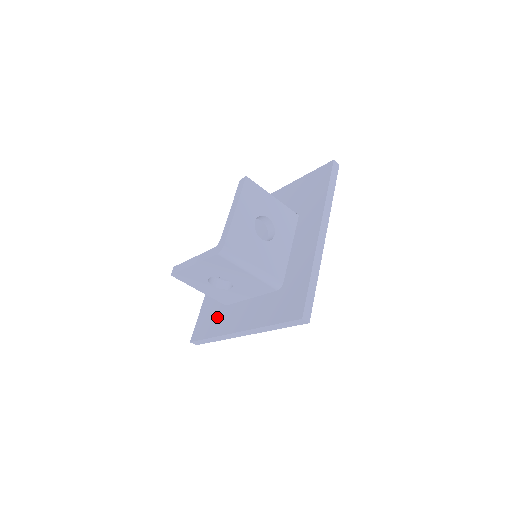
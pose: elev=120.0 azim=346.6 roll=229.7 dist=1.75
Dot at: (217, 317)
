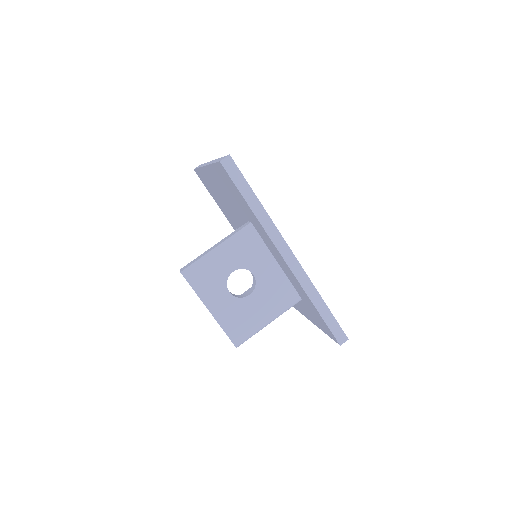
Dot at: occluded
